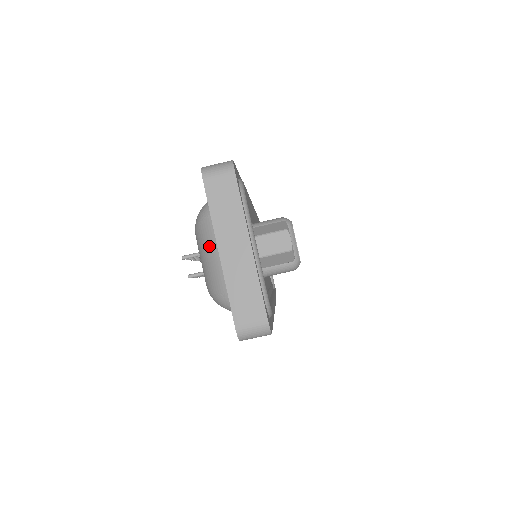
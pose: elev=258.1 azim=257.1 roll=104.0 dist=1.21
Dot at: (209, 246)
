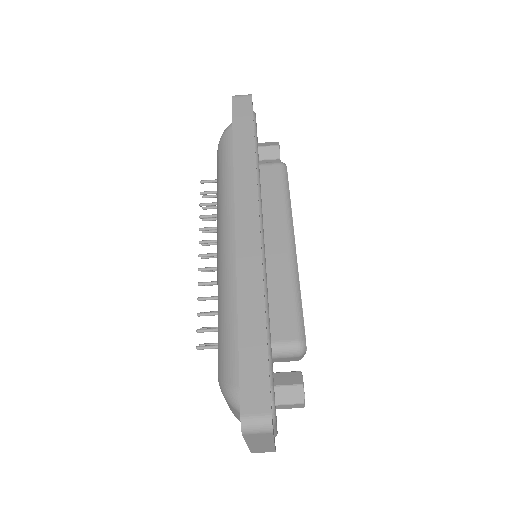
Dot at: (235, 412)
